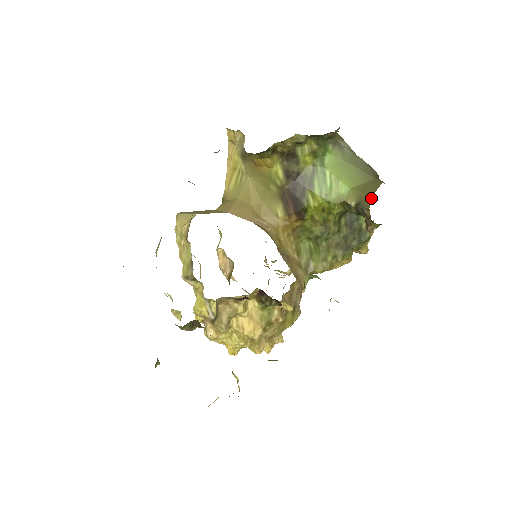
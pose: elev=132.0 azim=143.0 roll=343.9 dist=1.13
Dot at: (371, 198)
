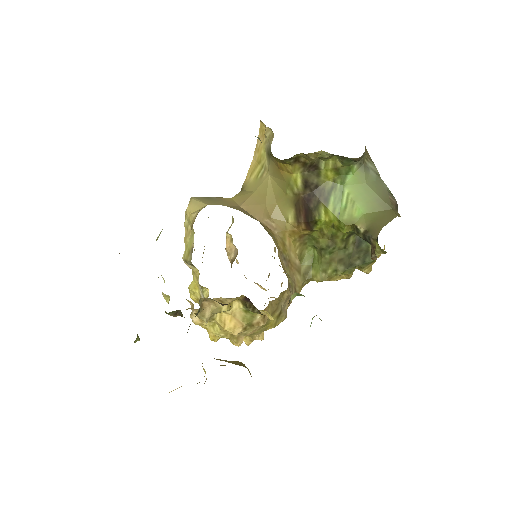
Dot at: (380, 230)
